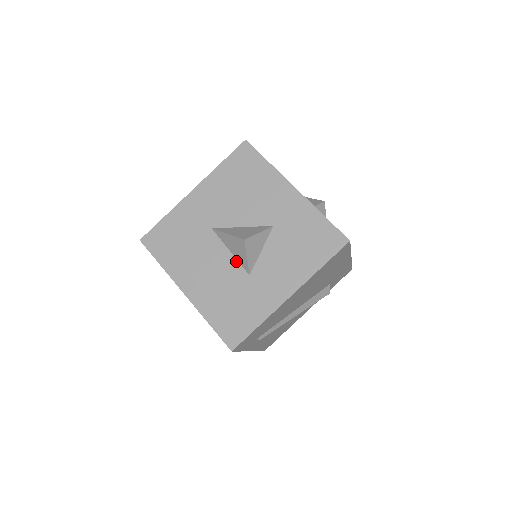
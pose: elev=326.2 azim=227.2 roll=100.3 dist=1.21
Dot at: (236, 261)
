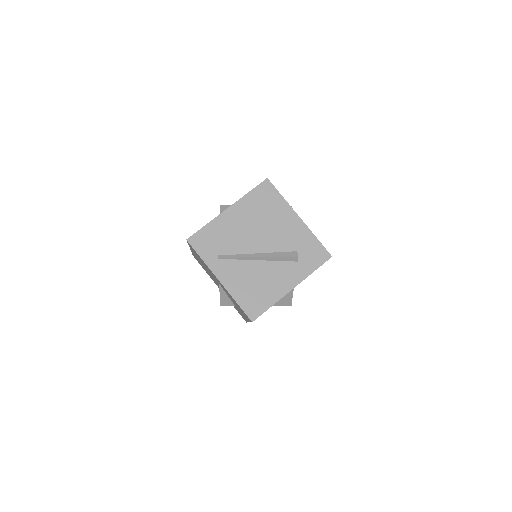
Dot at: occluded
